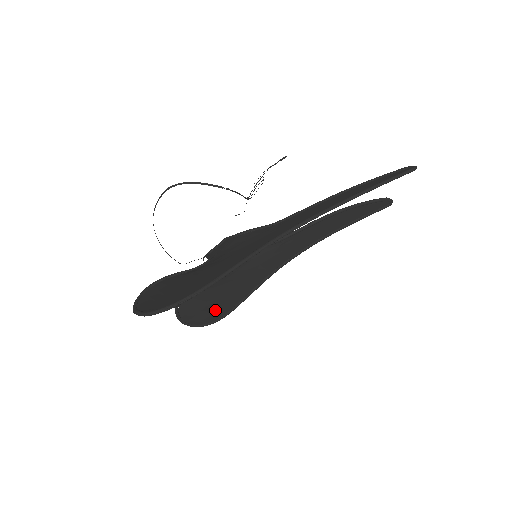
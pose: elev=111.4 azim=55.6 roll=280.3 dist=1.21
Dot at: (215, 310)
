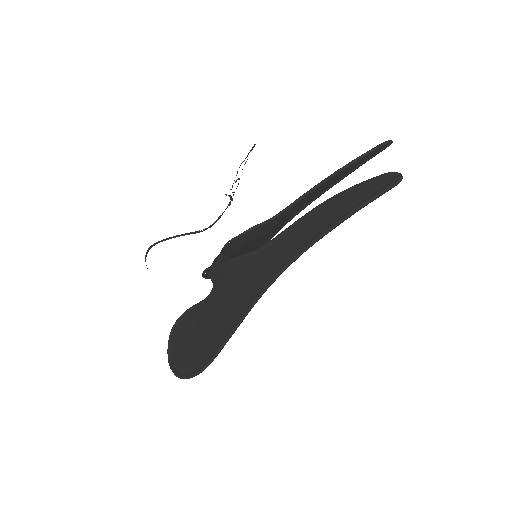
Dot at: occluded
